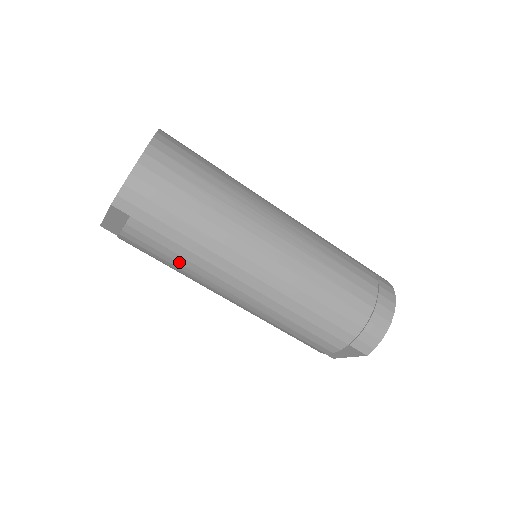
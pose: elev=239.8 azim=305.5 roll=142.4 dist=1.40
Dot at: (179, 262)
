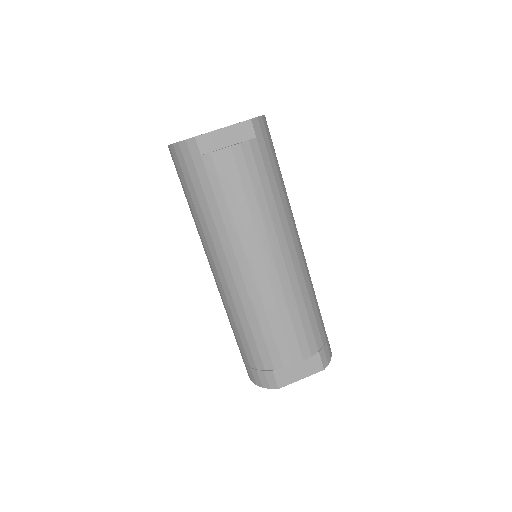
Dot at: (258, 200)
